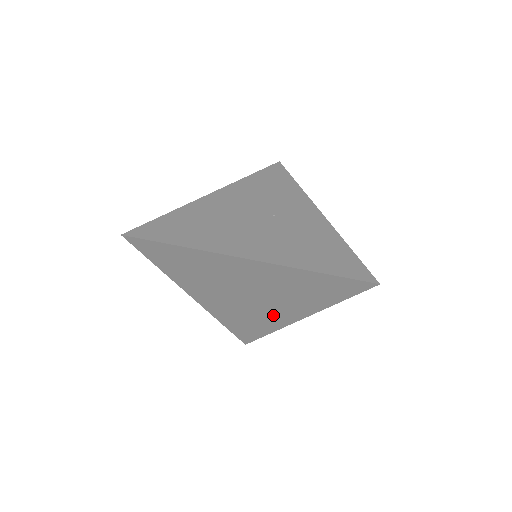
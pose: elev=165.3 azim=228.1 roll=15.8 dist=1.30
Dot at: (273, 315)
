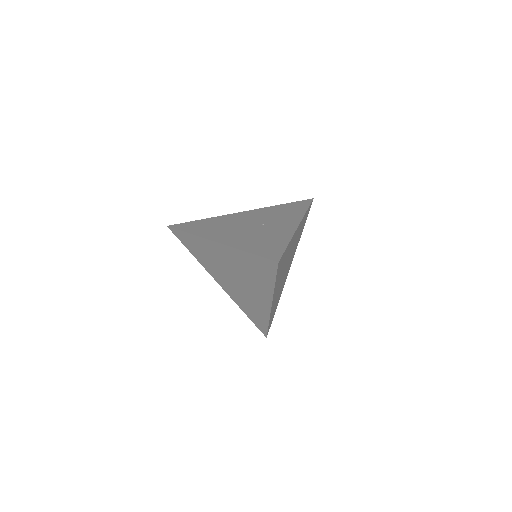
Dot at: (257, 300)
